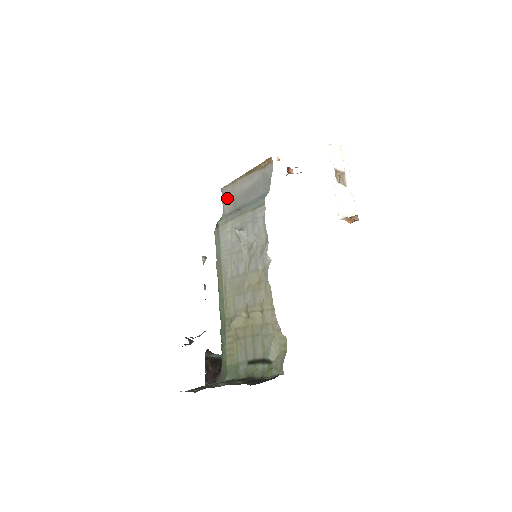
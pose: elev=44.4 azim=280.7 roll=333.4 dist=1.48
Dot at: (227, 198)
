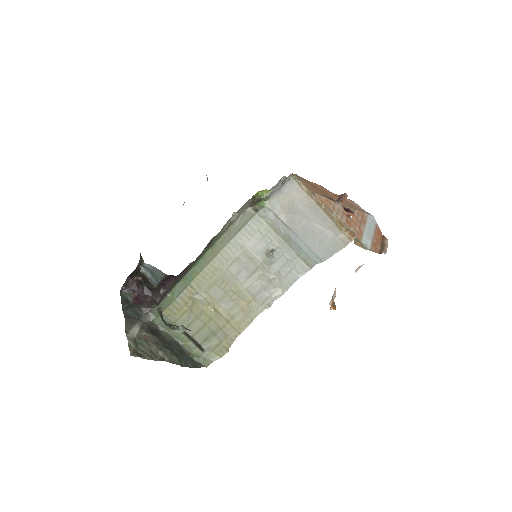
Dot at: (289, 199)
